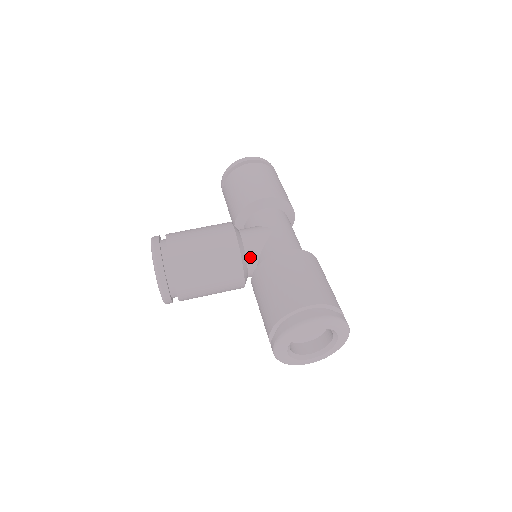
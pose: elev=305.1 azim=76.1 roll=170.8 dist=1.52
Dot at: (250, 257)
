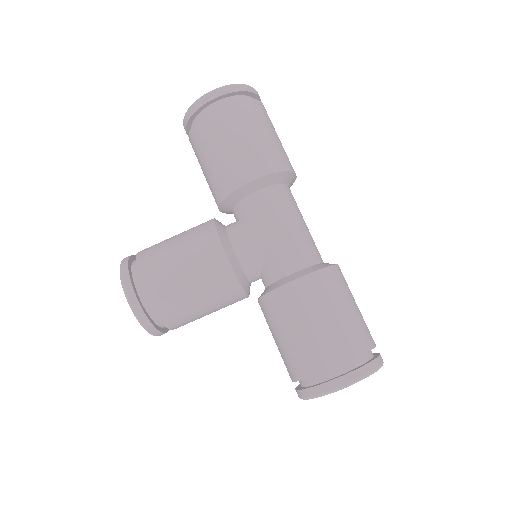
Dot at: (250, 274)
